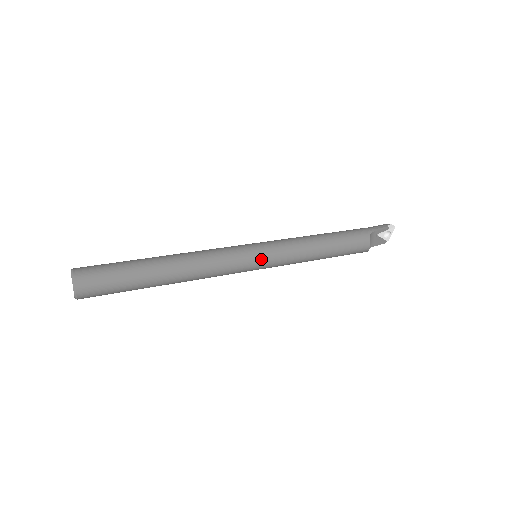
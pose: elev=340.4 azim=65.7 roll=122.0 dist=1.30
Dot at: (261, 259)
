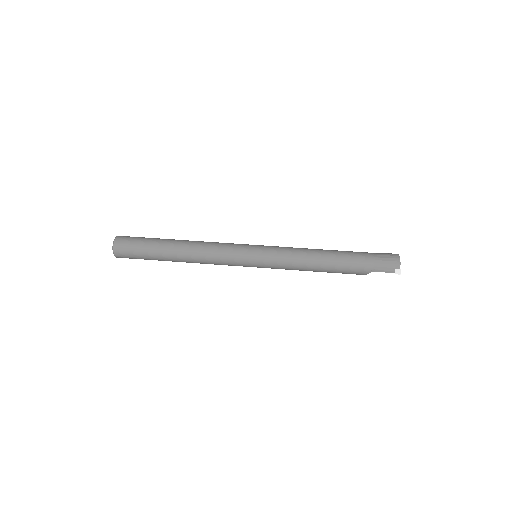
Dot at: occluded
